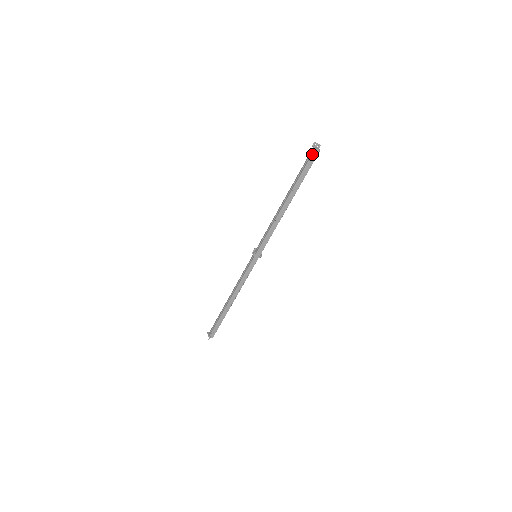
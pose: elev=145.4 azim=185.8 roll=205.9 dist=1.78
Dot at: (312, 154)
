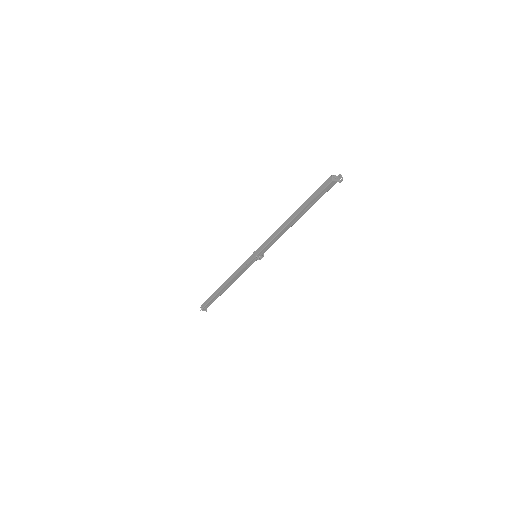
Dot at: (327, 179)
